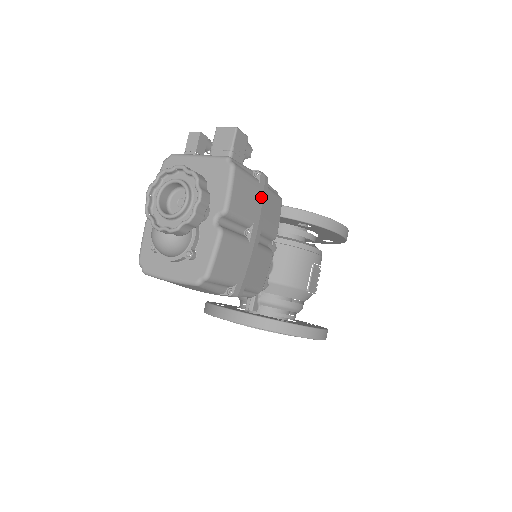
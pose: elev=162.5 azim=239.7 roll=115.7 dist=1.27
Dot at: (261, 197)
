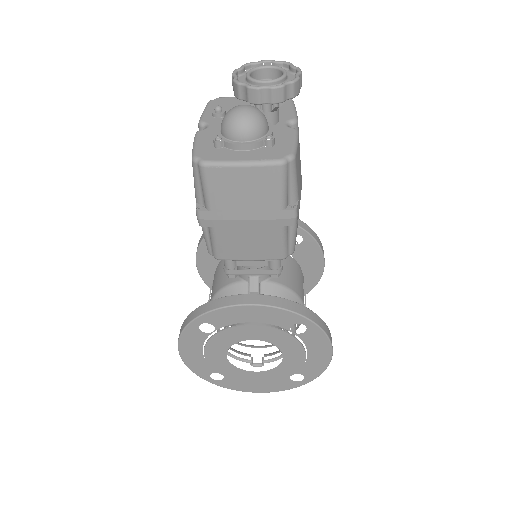
Dot at: occluded
